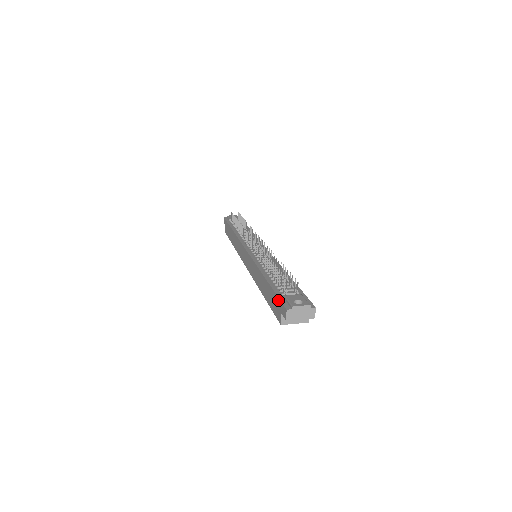
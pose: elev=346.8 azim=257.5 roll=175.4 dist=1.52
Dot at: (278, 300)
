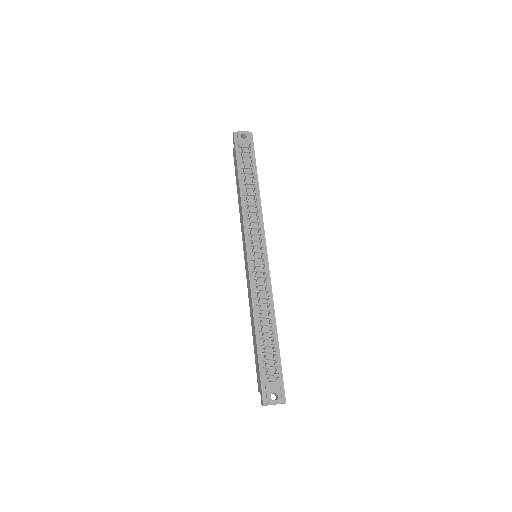
Dot at: (260, 381)
